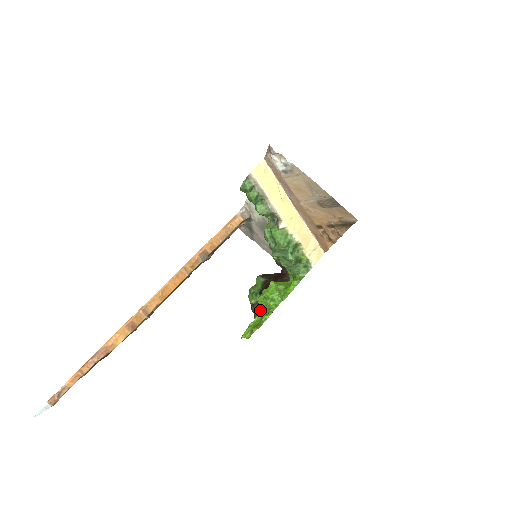
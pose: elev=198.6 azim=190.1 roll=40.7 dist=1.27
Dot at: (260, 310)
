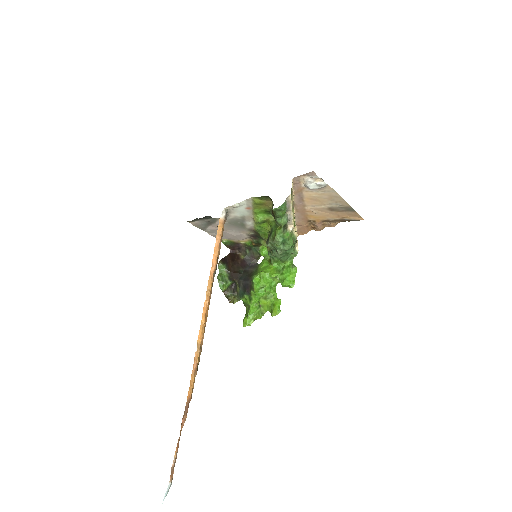
Dot at: (256, 298)
